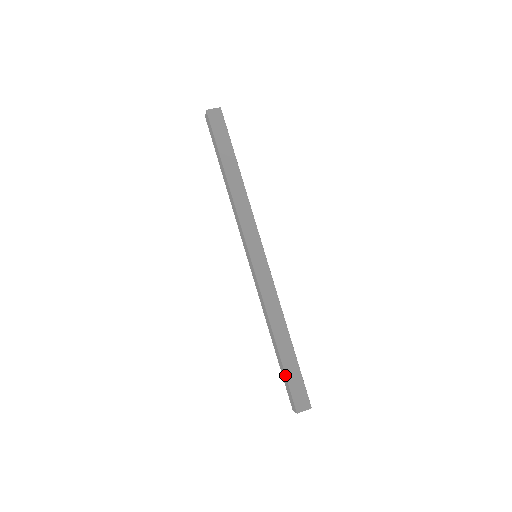
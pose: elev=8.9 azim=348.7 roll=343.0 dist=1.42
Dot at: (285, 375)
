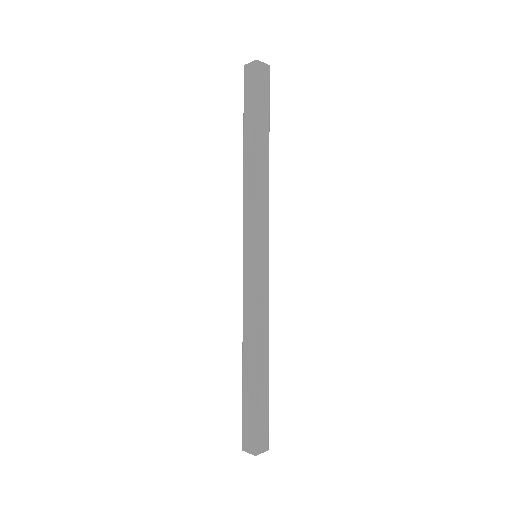
Dot at: (242, 403)
